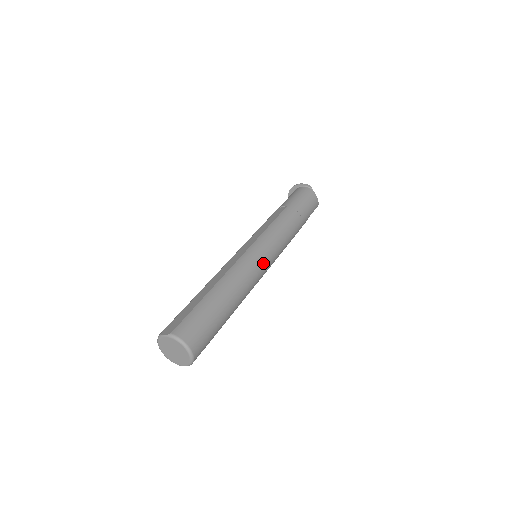
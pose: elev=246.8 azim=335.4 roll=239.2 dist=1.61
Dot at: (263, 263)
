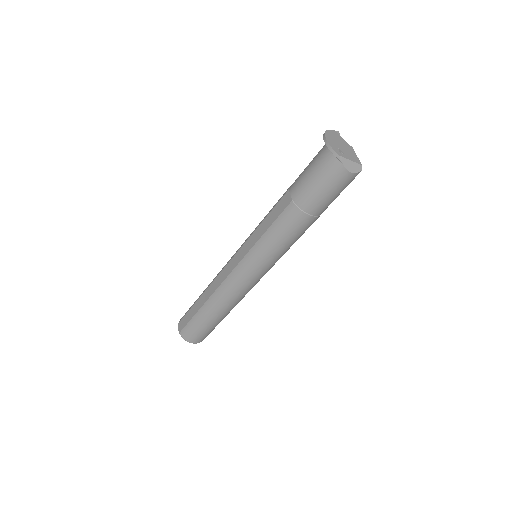
Dot at: (252, 281)
